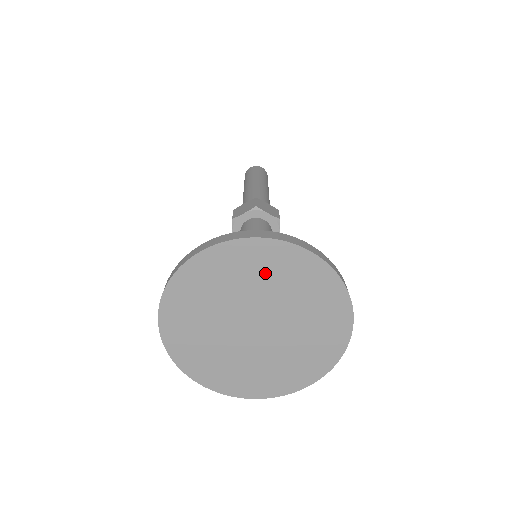
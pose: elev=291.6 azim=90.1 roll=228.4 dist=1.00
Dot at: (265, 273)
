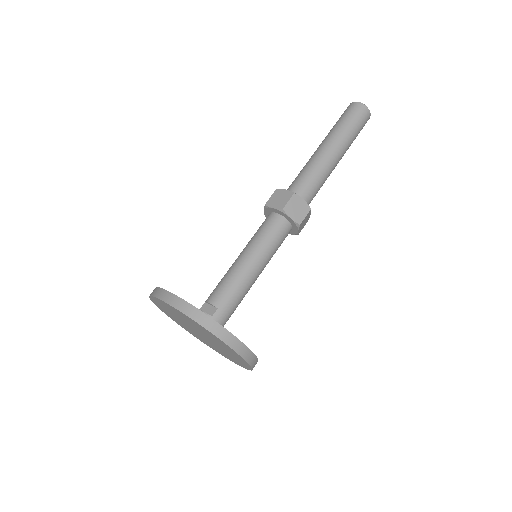
Dot at: (200, 328)
